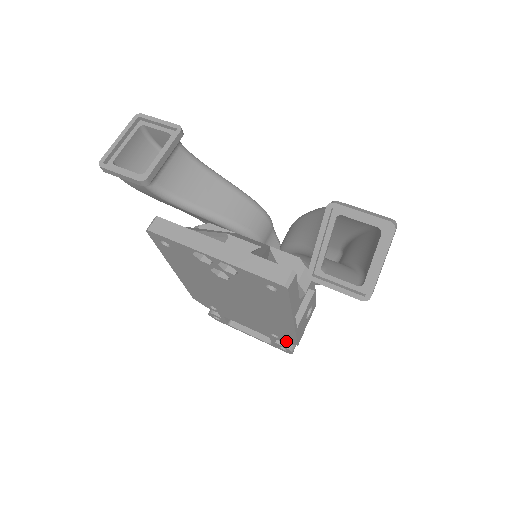
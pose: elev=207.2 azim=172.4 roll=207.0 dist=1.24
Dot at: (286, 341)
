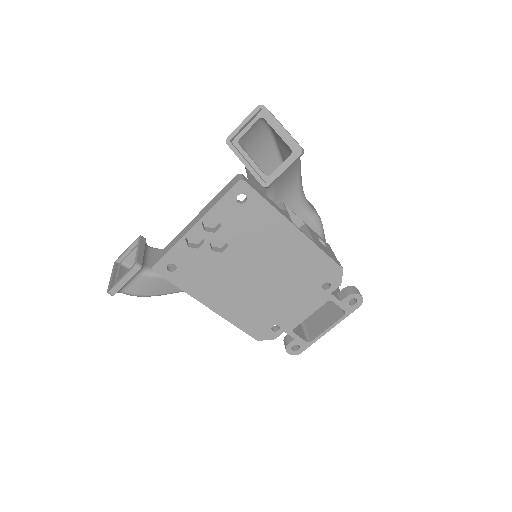
Dot at: (336, 279)
